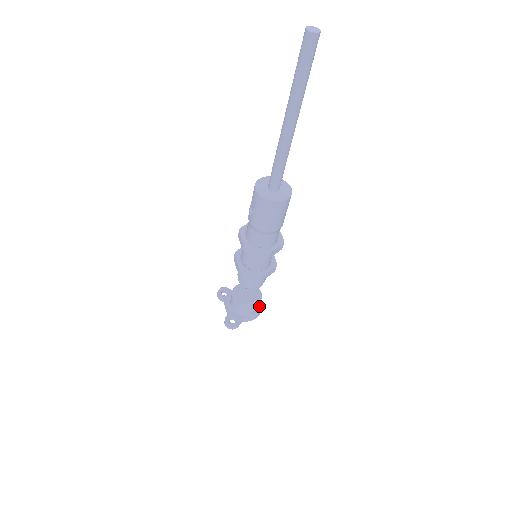
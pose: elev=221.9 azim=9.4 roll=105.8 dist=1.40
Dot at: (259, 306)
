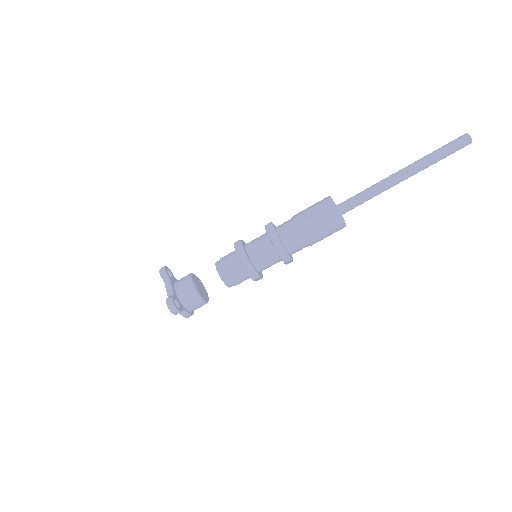
Dot at: occluded
